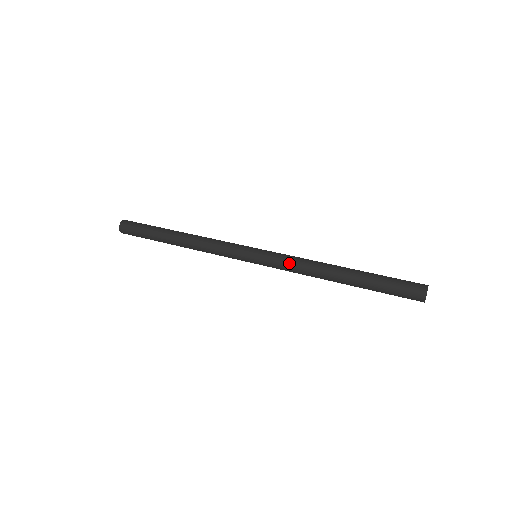
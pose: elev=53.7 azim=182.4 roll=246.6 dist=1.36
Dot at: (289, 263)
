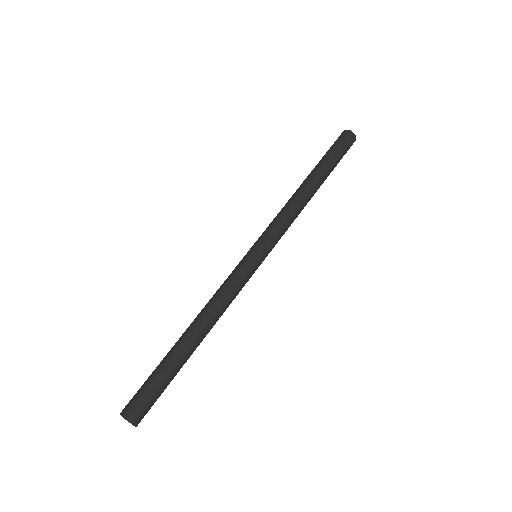
Dot at: (276, 219)
